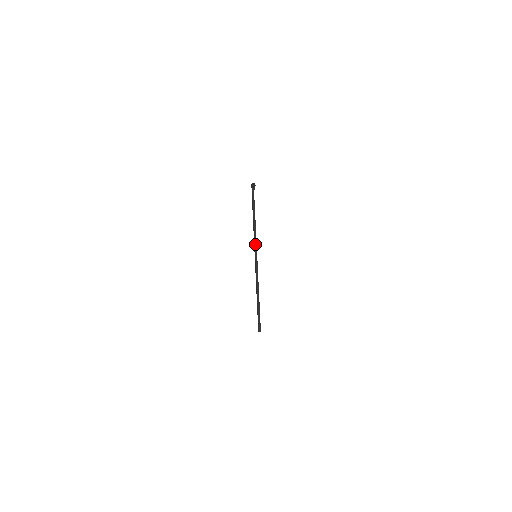
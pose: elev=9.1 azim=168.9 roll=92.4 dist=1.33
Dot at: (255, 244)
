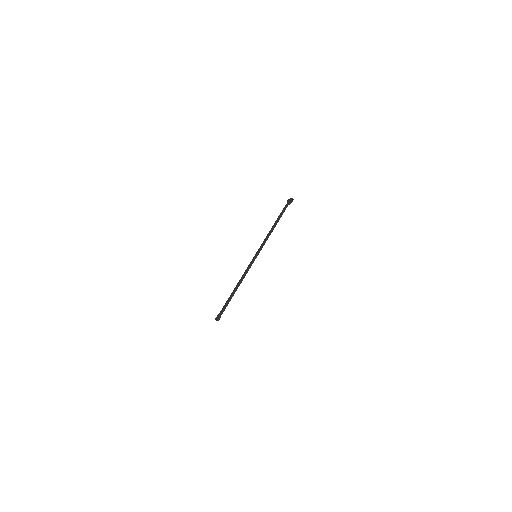
Dot at: (262, 246)
